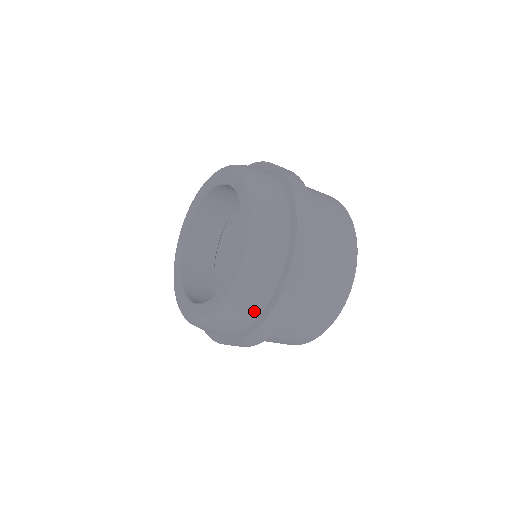
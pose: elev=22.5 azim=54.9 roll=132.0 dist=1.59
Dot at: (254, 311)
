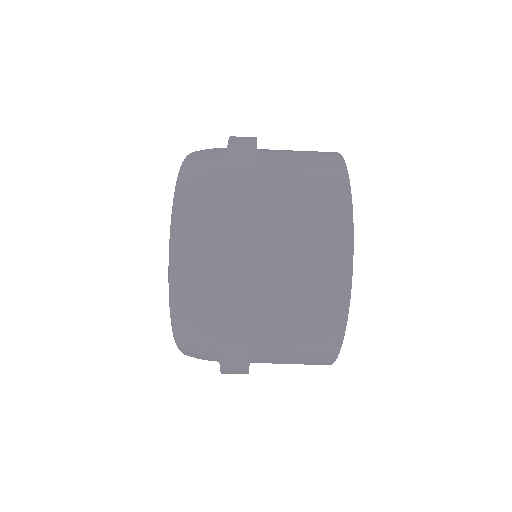
Dot at: (209, 232)
